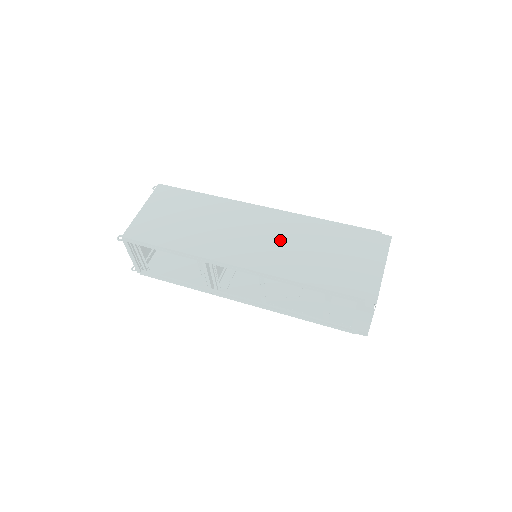
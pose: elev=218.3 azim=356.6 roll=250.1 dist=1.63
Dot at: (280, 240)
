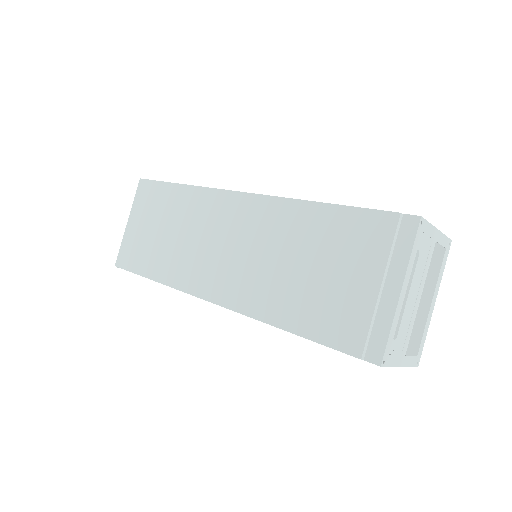
Dot at: (255, 252)
